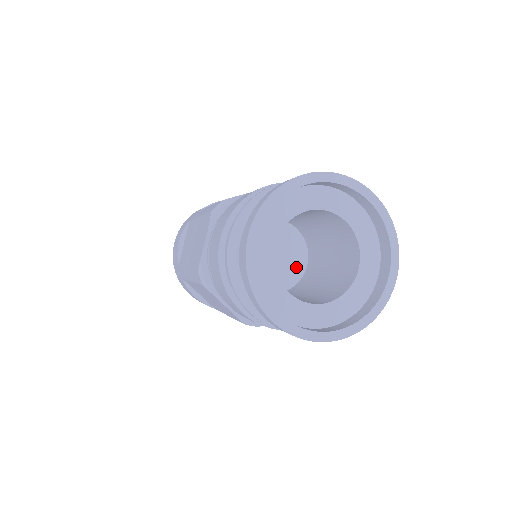
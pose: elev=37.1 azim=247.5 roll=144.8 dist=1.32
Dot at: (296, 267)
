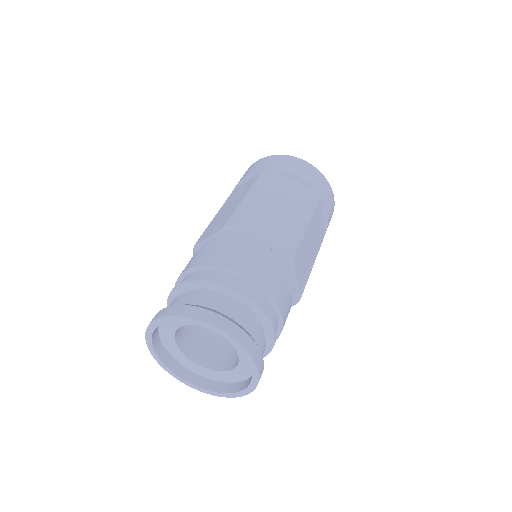
Dot at: occluded
